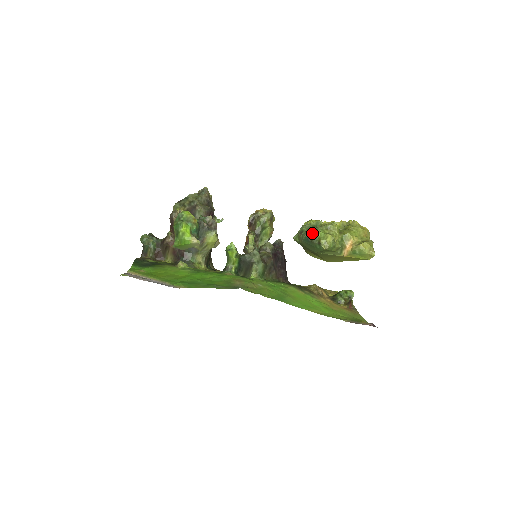
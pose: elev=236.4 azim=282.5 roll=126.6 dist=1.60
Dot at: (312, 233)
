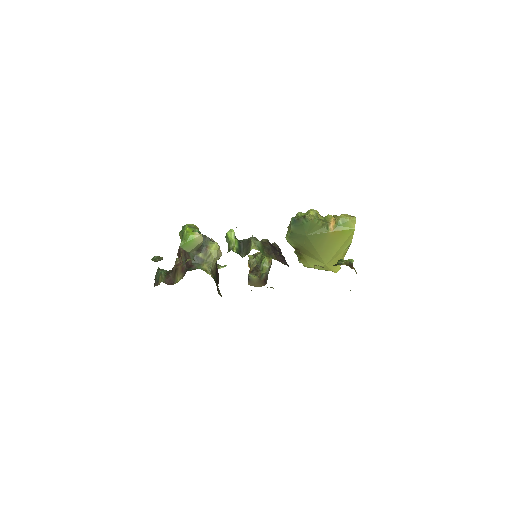
Dot at: (297, 216)
